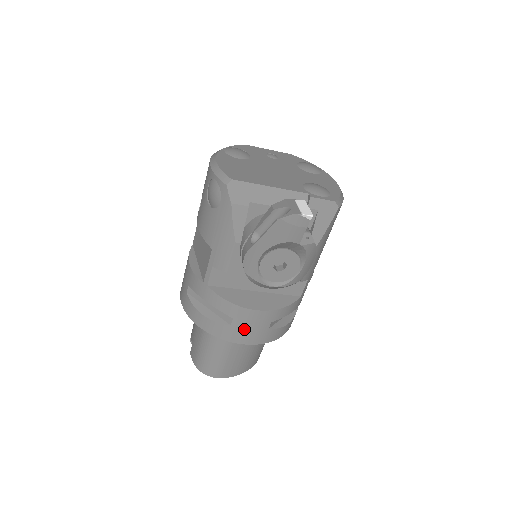
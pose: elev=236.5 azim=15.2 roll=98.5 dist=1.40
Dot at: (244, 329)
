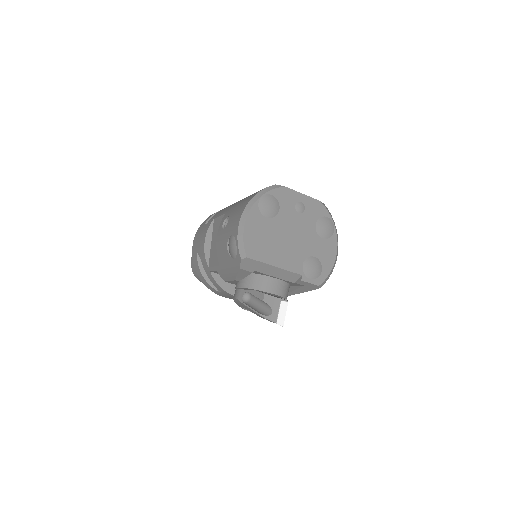
Dot at: (227, 296)
